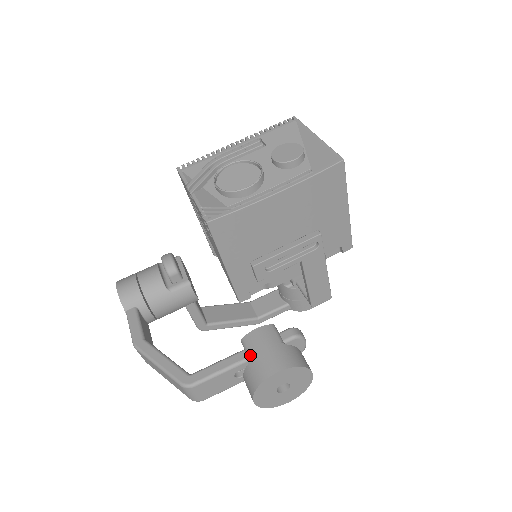
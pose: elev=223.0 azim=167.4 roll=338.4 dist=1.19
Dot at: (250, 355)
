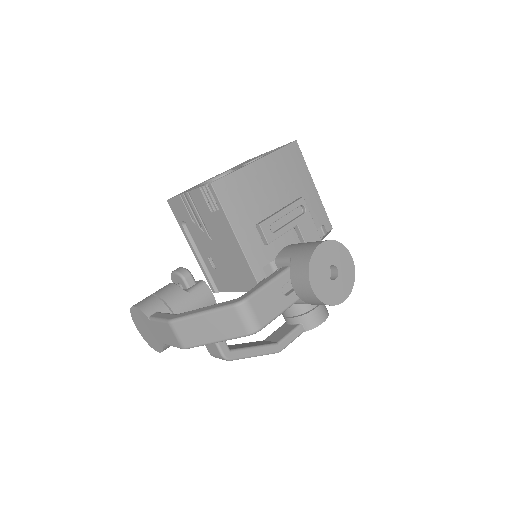
Dot at: (289, 257)
